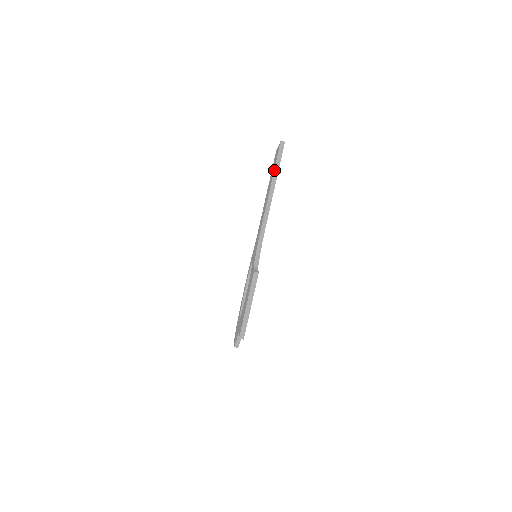
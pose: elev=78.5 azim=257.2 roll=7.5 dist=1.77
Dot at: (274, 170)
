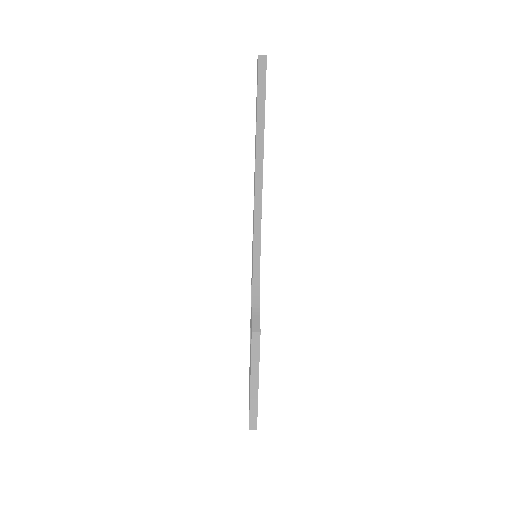
Dot at: occluded
